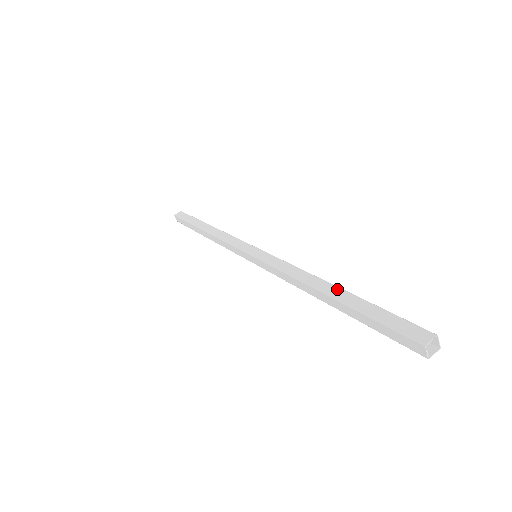
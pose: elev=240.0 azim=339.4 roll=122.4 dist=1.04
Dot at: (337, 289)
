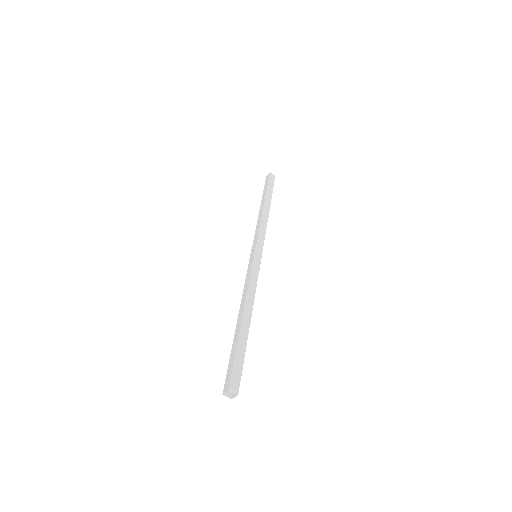
Dot at: (240, 322)
